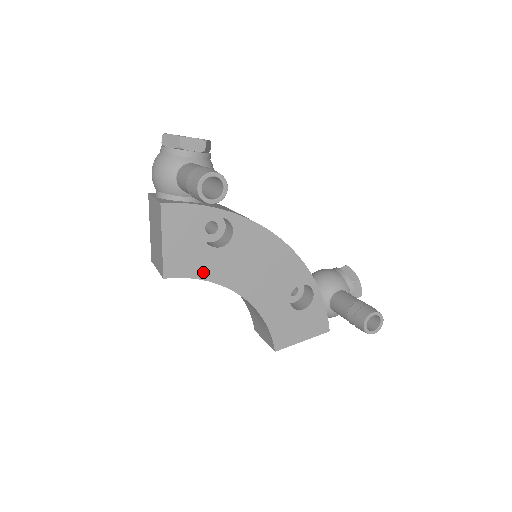
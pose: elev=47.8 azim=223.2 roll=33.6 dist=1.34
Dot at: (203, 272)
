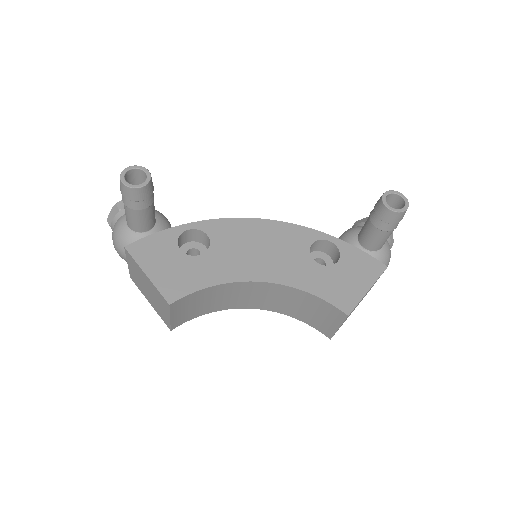
Dot at: (205, 280)
